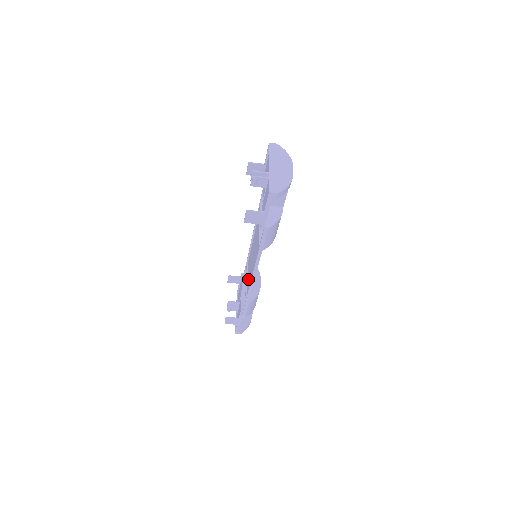
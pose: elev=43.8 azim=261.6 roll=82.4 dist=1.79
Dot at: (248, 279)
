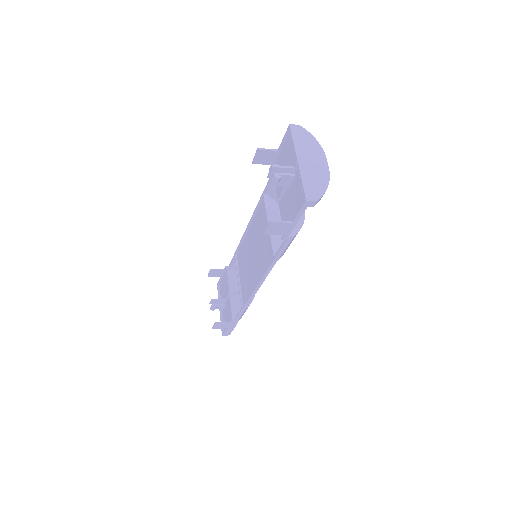
Dot at: (242, 279)
